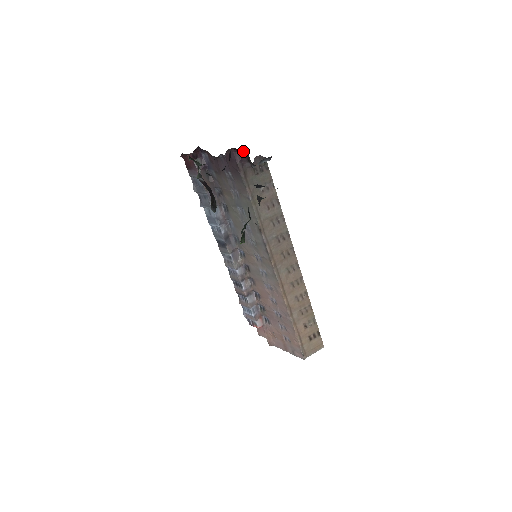
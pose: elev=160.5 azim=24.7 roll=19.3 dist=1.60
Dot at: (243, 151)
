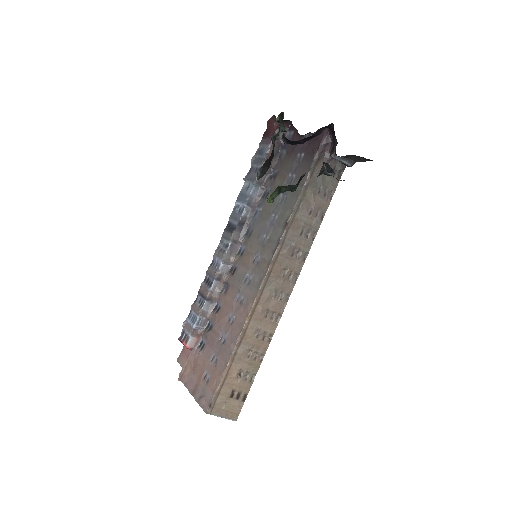
Dot at: (335, 137)
